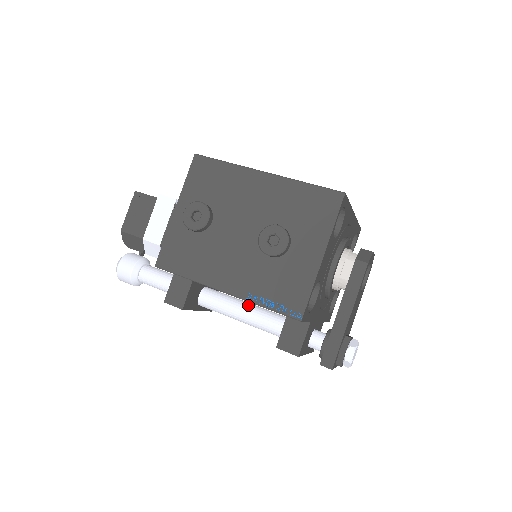
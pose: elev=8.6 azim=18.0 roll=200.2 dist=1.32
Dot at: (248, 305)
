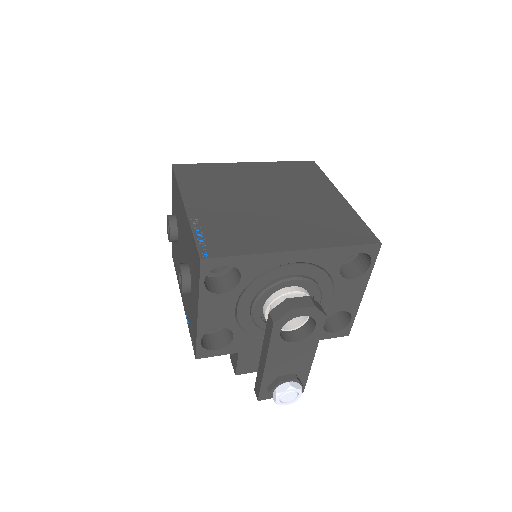
Dot at: occluded
